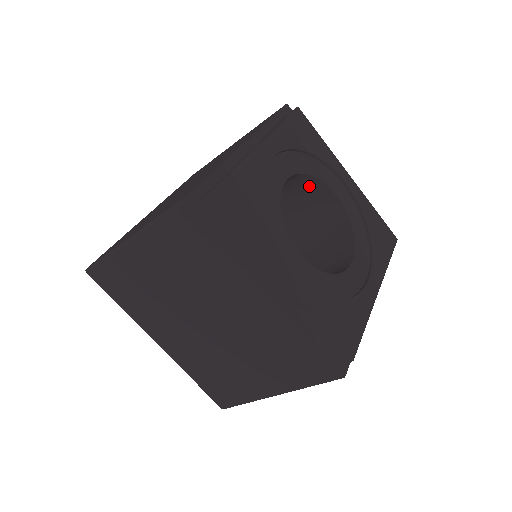
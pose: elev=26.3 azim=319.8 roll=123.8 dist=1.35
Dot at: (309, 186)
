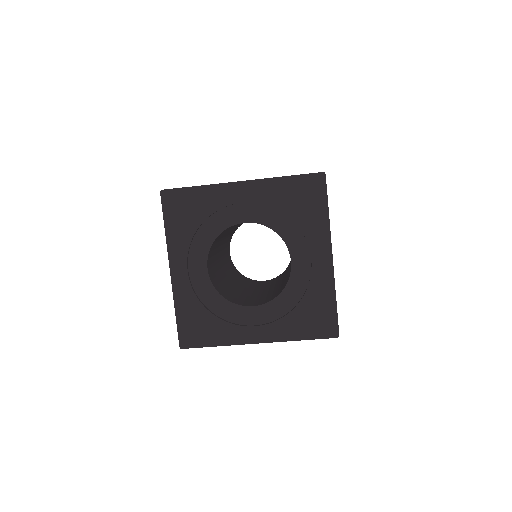
Dot at: (226, 229)
